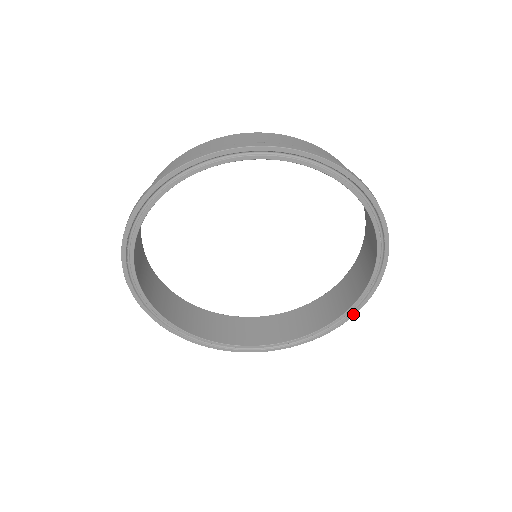
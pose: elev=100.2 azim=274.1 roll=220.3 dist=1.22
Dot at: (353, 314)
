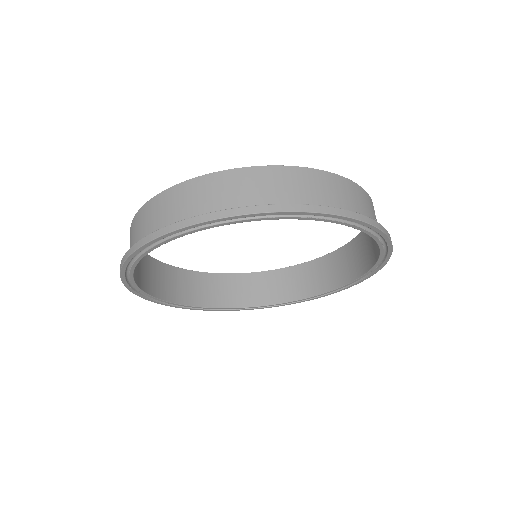
Dot at: (362, 280)
